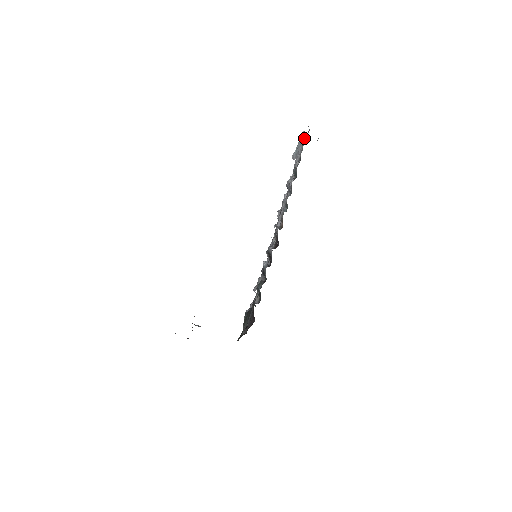
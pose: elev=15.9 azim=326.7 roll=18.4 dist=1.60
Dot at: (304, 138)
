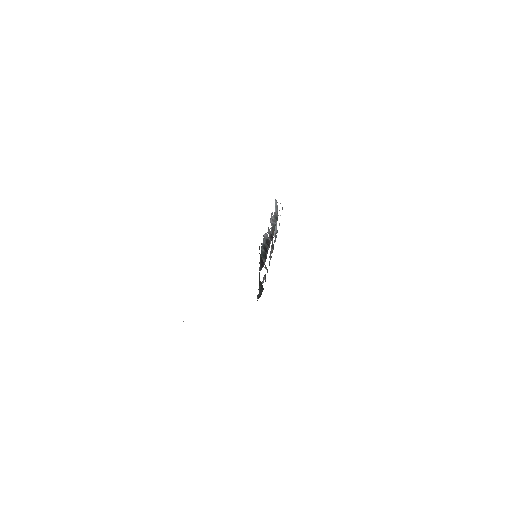
Dot at: occluded
